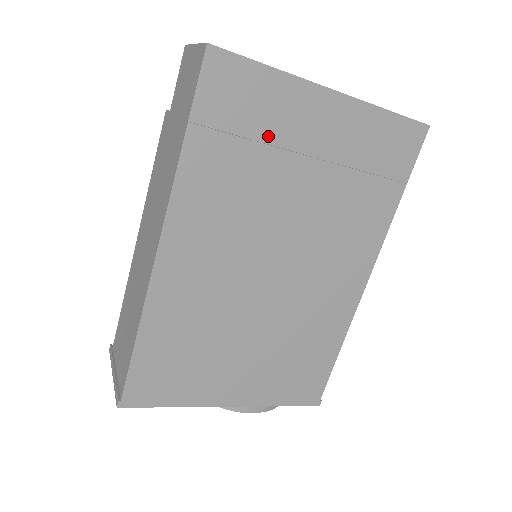
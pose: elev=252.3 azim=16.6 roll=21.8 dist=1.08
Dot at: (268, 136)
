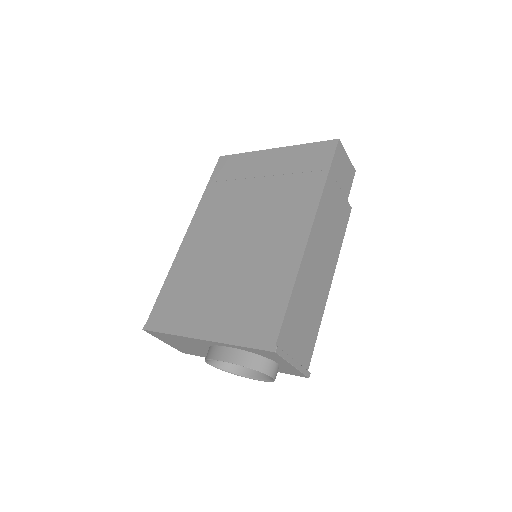
Dot at: (241, 176)
